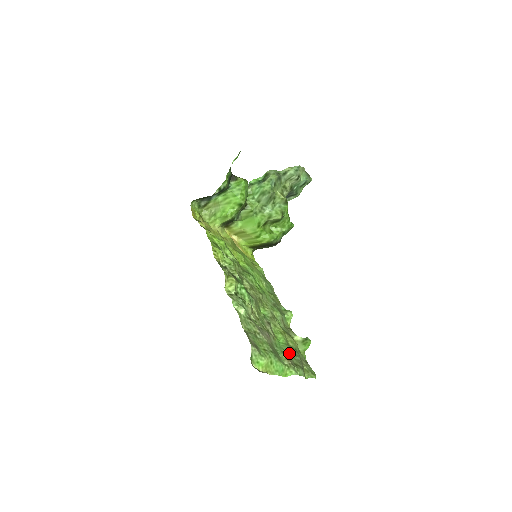
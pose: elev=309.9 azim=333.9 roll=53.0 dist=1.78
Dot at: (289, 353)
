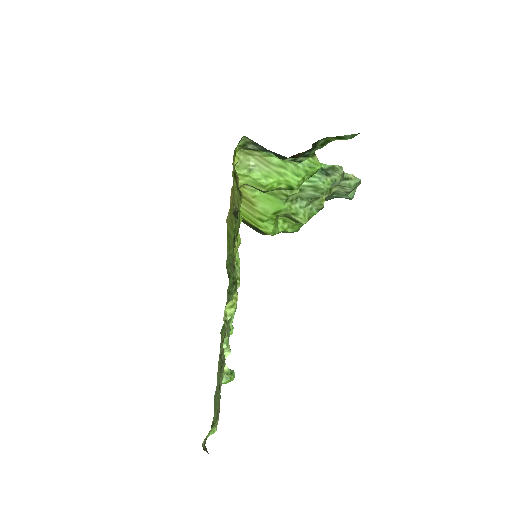
Dot at: occluded
